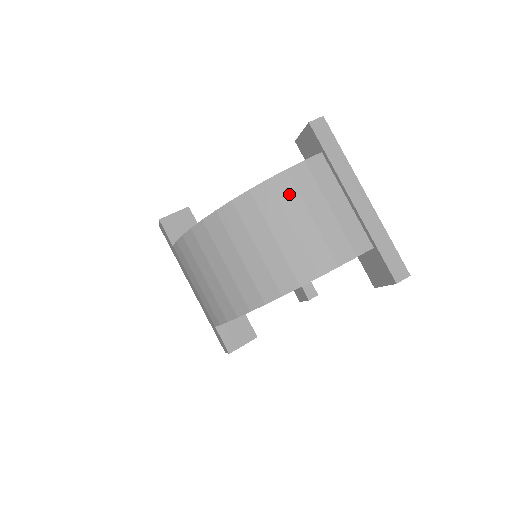
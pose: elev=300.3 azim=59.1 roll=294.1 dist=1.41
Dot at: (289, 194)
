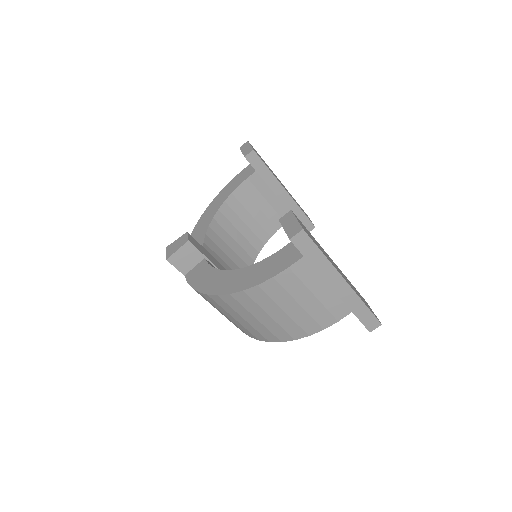
Dot at: (278, 292)
